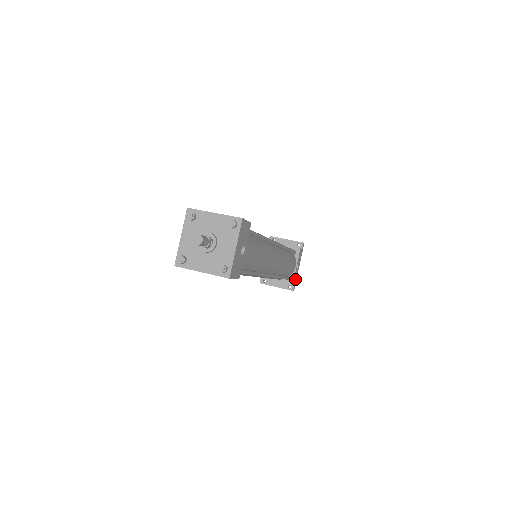
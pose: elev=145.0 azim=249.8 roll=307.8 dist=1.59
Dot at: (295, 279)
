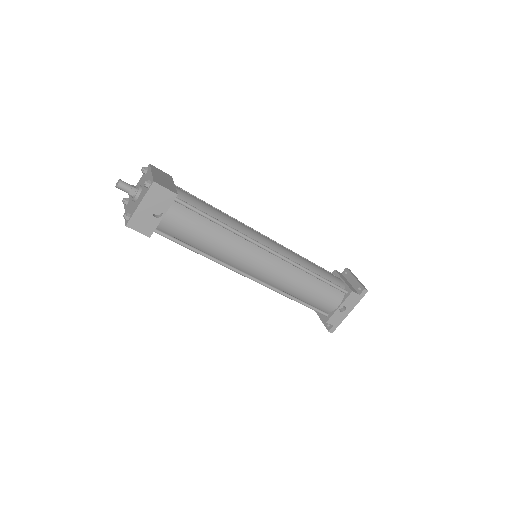
Dot at: (336, 321)
